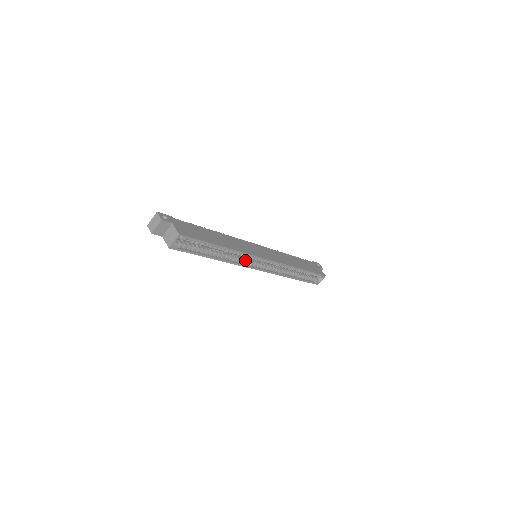
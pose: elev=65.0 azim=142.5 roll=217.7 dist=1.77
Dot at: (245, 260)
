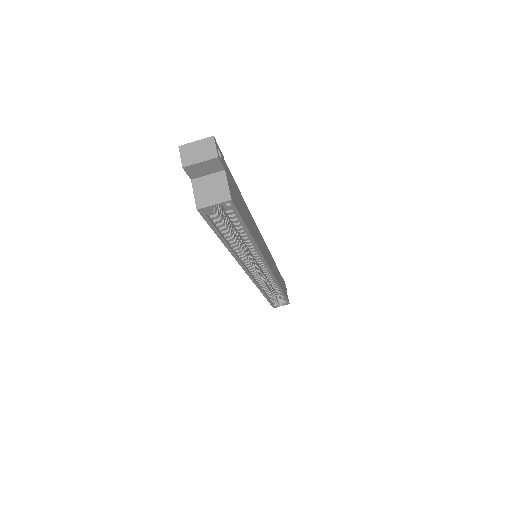
Dot at: (250, 261)
